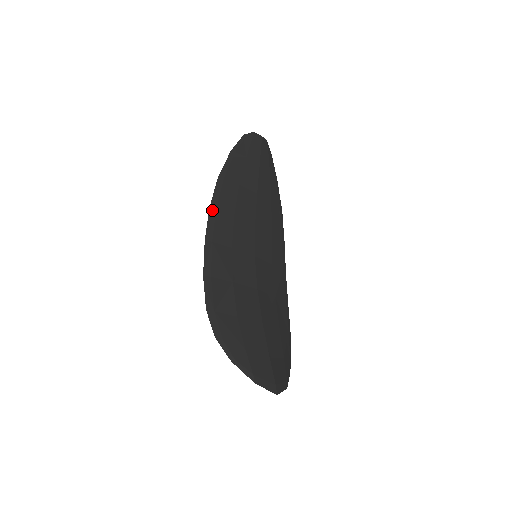
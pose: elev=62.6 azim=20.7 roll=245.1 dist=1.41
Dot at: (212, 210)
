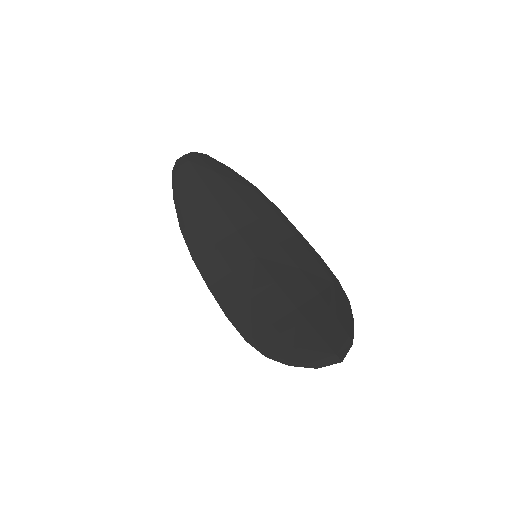
Dot at: (196, 259)
